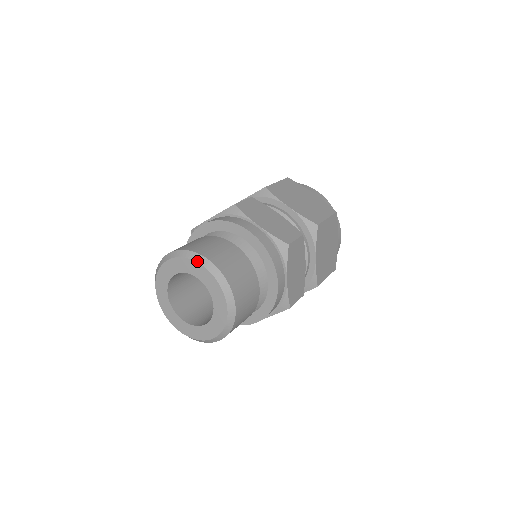
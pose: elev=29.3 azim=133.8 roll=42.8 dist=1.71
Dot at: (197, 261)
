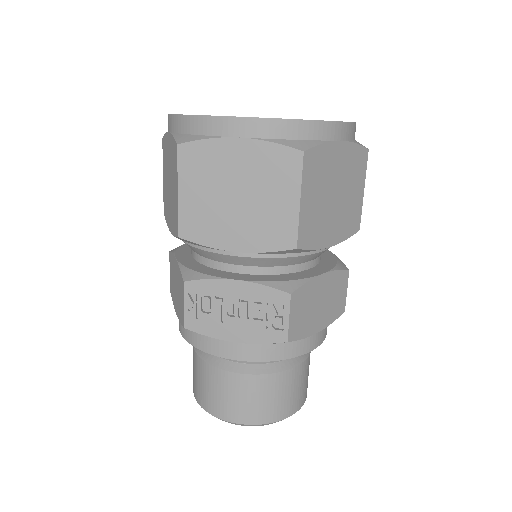
Dot at: occluded
